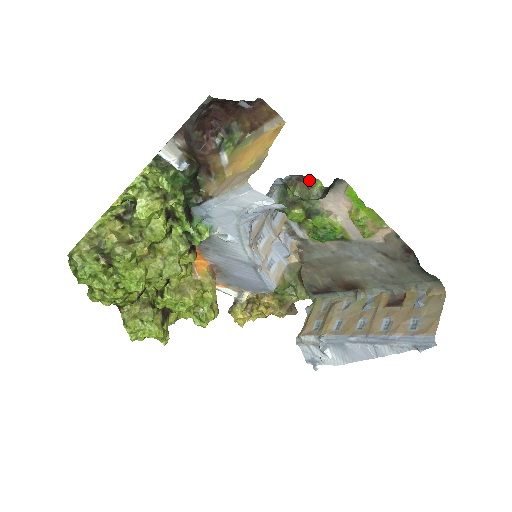
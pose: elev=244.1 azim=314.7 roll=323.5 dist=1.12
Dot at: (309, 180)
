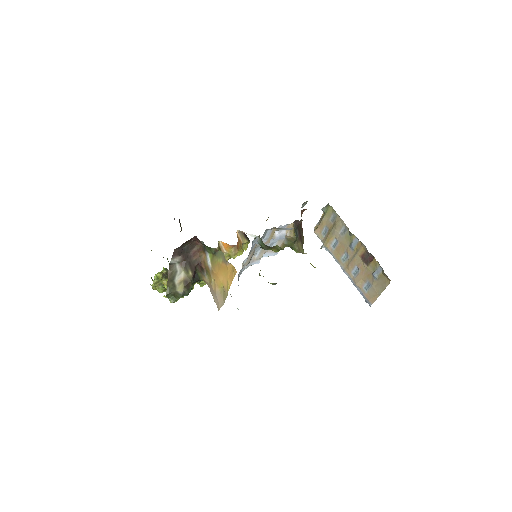
Dot at: occluded
